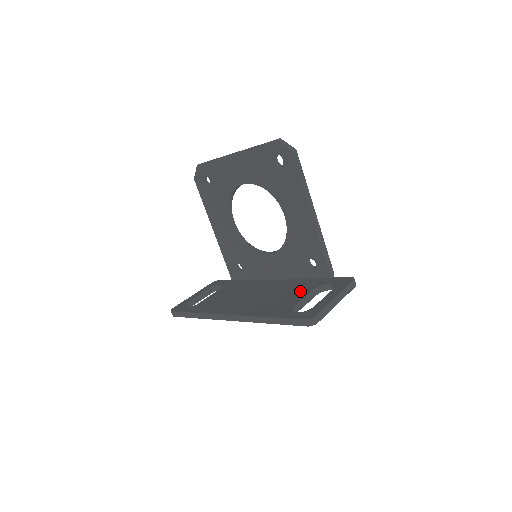
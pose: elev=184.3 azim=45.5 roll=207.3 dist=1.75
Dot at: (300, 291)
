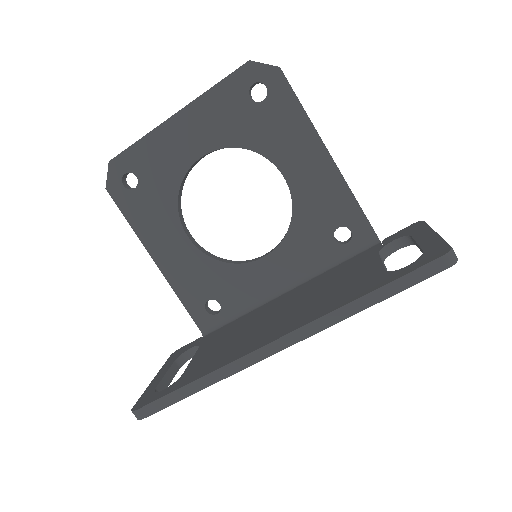
Dot at: (359, 266)
